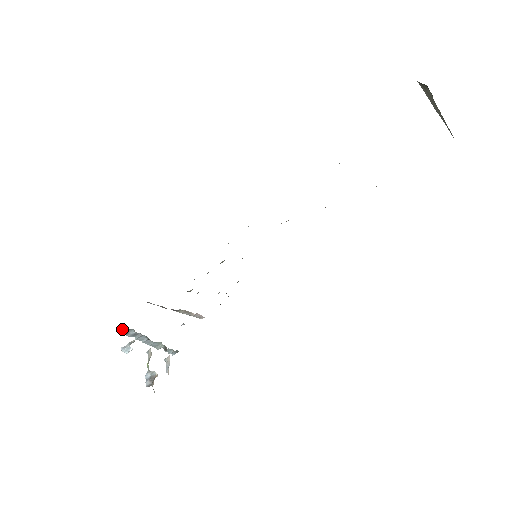
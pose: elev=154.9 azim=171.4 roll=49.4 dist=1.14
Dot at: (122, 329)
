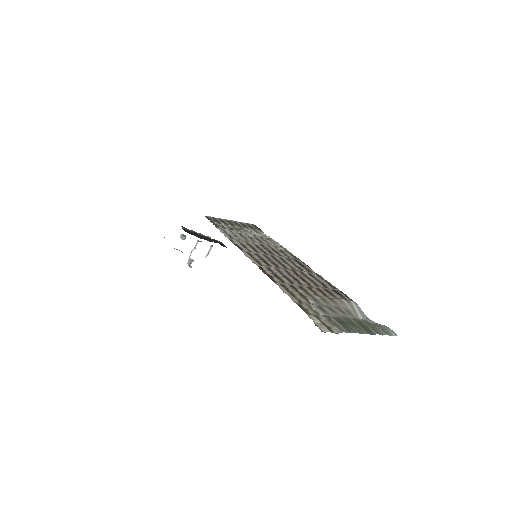
Dot at: occluded
